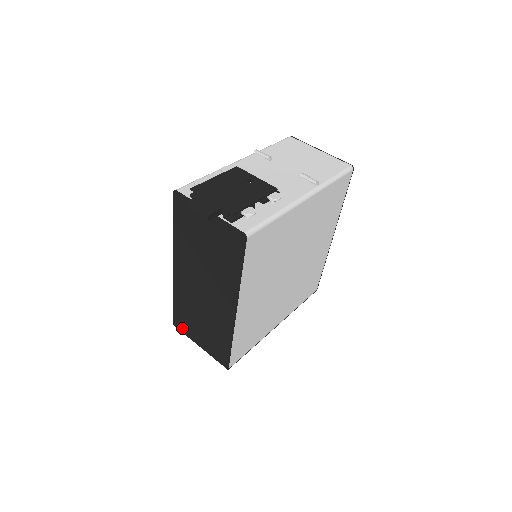
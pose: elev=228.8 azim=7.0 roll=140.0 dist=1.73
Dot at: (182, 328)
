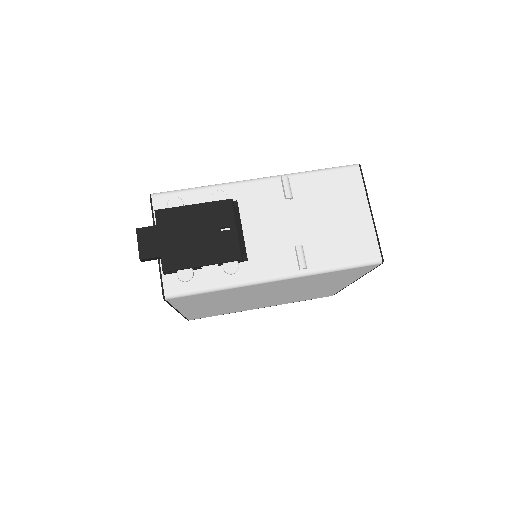
Dot at: occluded
